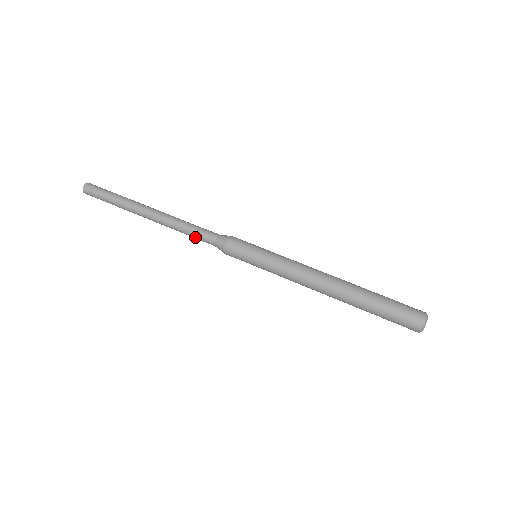
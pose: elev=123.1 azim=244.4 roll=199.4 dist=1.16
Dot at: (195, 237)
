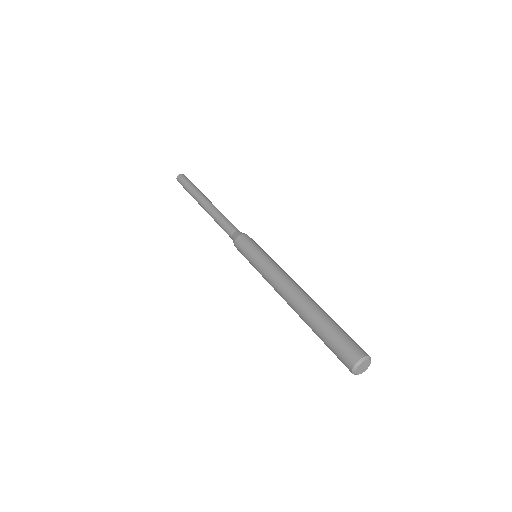
Dot at: (224, 230)
